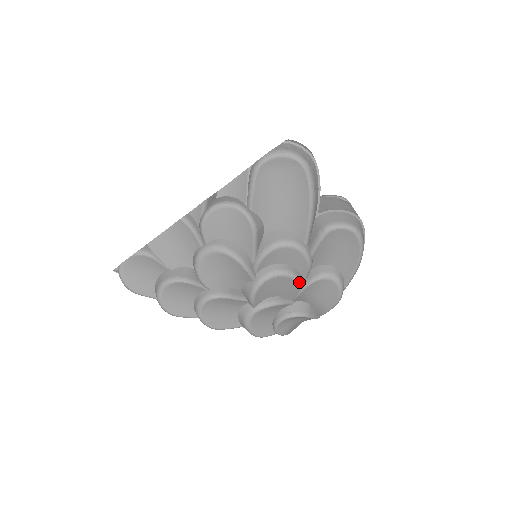
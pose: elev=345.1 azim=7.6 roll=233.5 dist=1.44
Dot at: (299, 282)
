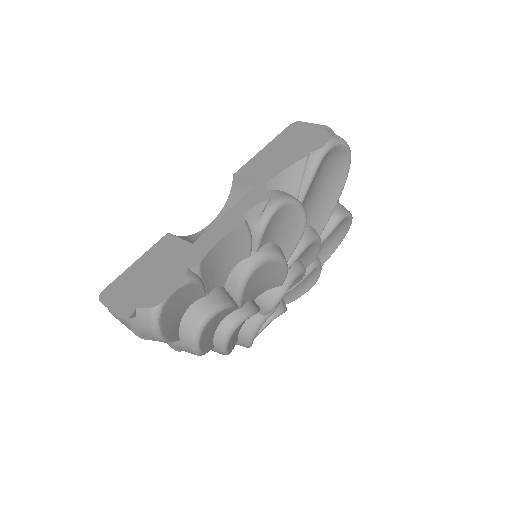
Dot at: (303, 276)
